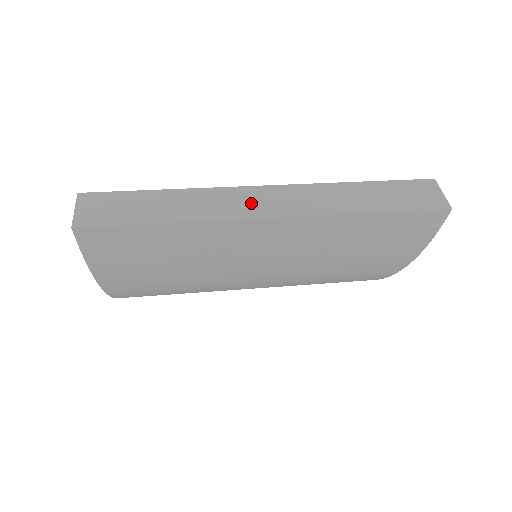
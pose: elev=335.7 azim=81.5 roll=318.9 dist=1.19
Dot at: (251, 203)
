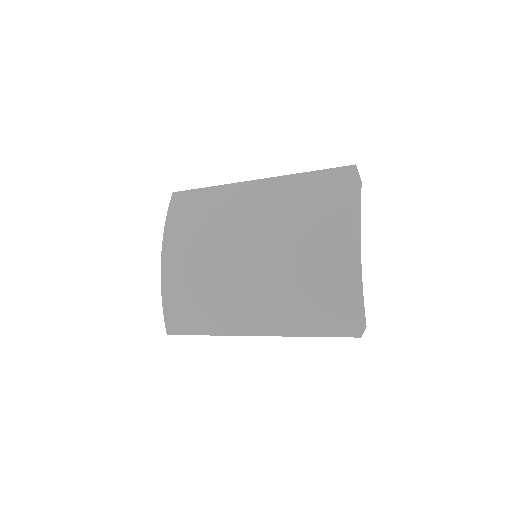
Dot at: occluded
